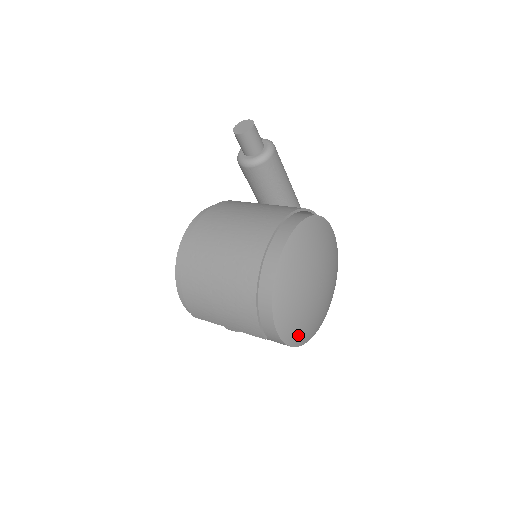
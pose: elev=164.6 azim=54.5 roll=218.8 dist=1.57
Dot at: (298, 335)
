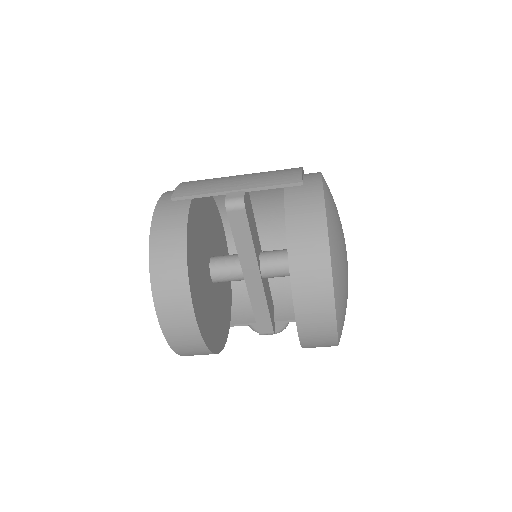
Dot at: (333, 223)
